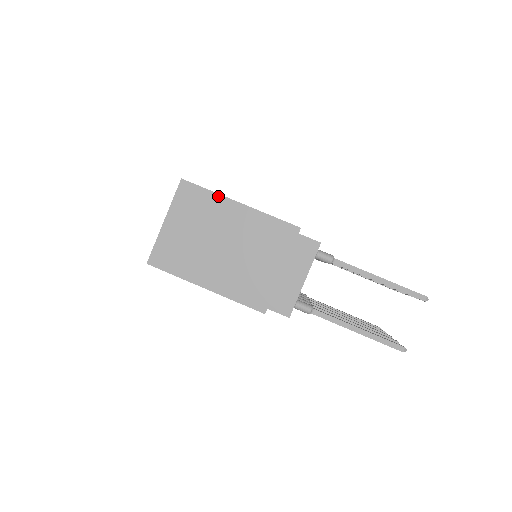
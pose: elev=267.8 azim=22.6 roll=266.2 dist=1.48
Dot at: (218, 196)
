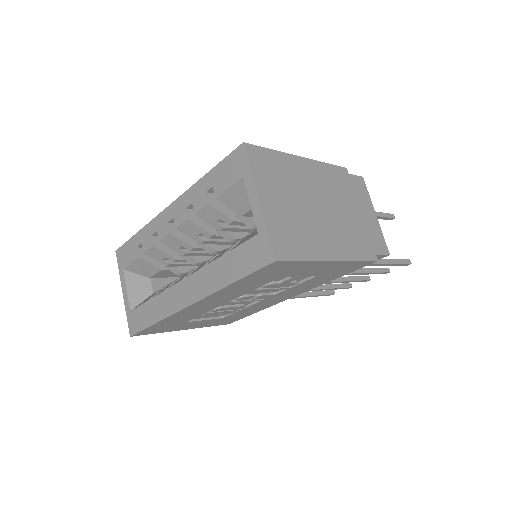
Dot at: (283, 154)
